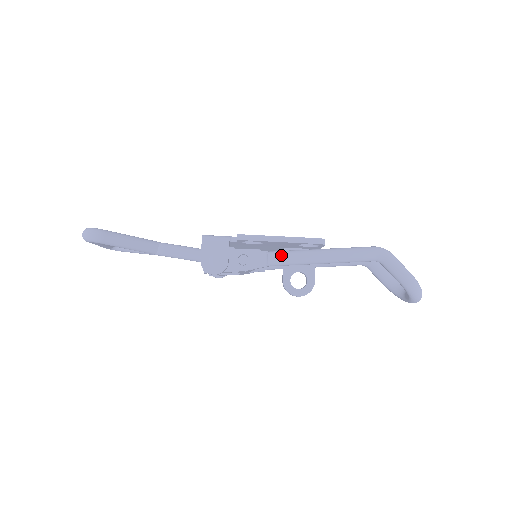
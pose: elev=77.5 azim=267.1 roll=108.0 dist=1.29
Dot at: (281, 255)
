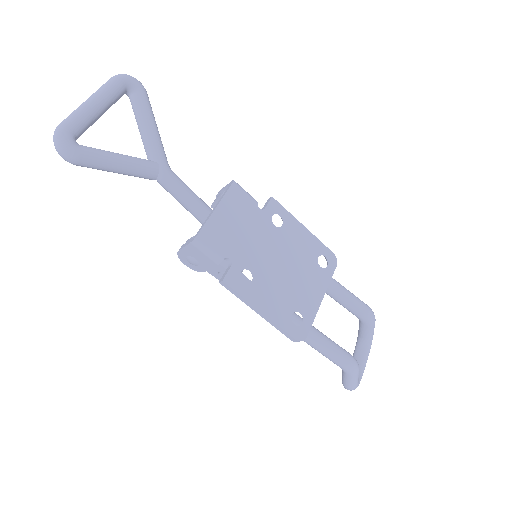
Dot at: occluded
